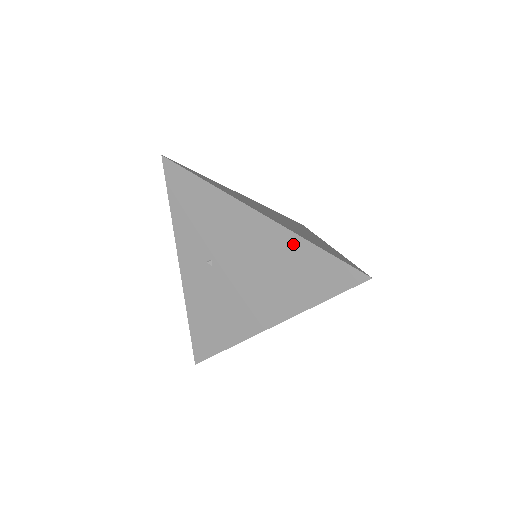
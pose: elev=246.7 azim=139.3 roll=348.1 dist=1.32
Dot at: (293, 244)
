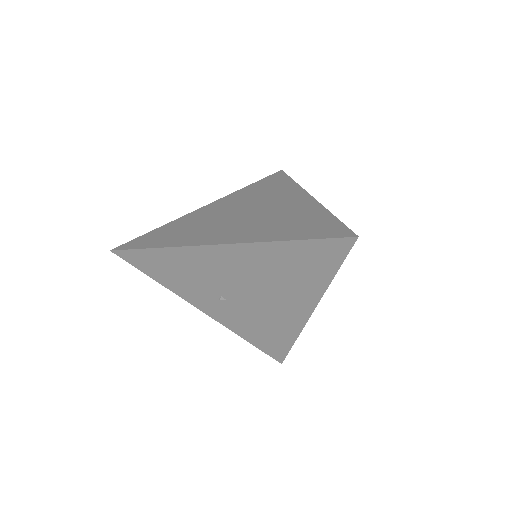
Dot at: (269, 251)
